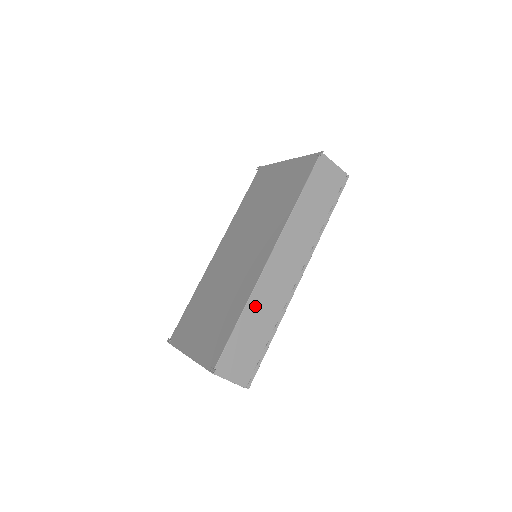
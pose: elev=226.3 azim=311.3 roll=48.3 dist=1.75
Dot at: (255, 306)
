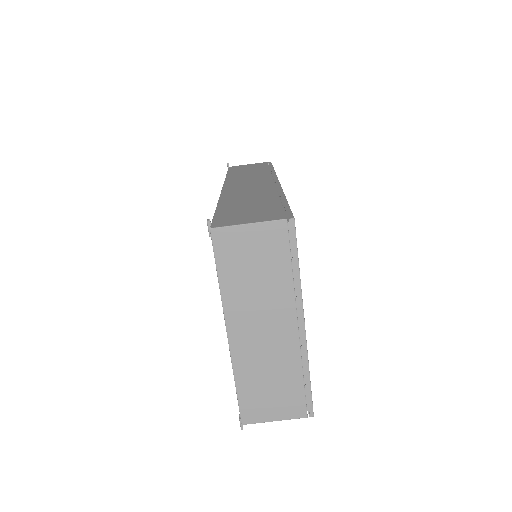
Dot at: (233, 198)
